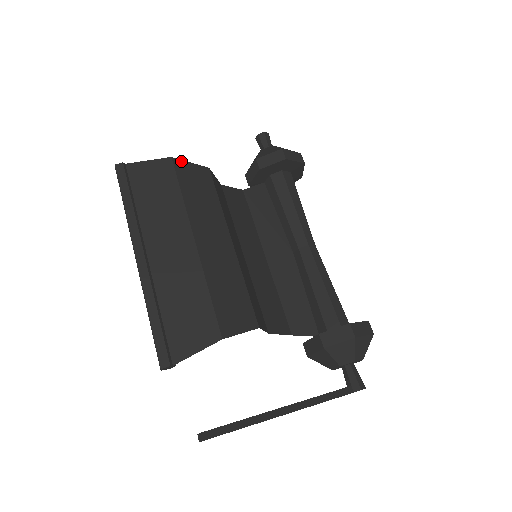
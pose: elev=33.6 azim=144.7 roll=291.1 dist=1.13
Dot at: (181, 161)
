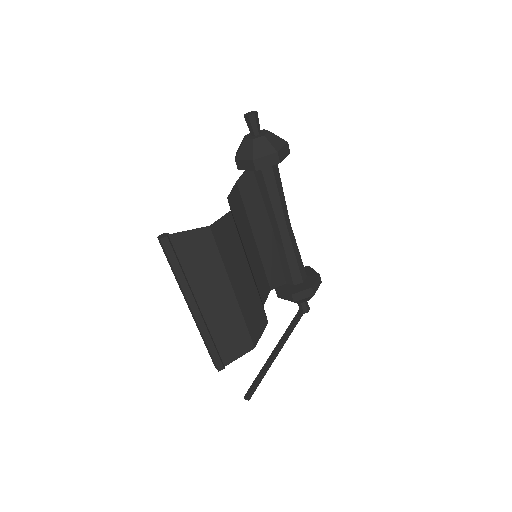
Dot at: (215, 223)
